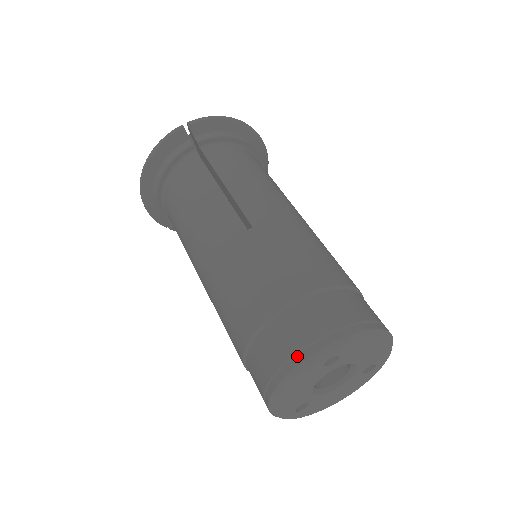
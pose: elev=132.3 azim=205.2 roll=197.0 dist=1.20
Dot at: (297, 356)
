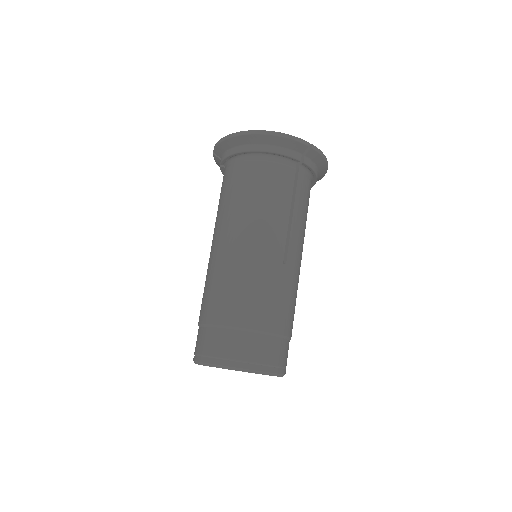
Dot at: (253, 365)
